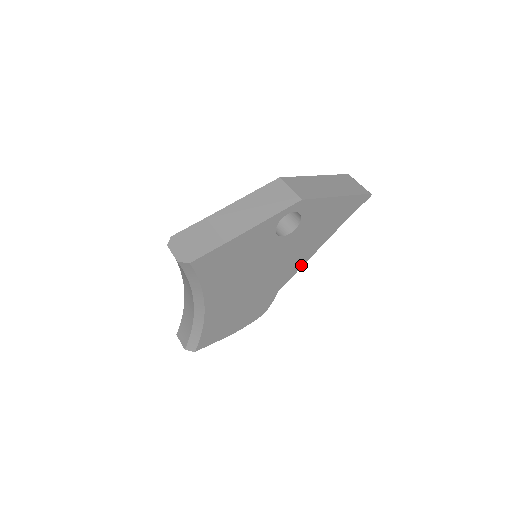
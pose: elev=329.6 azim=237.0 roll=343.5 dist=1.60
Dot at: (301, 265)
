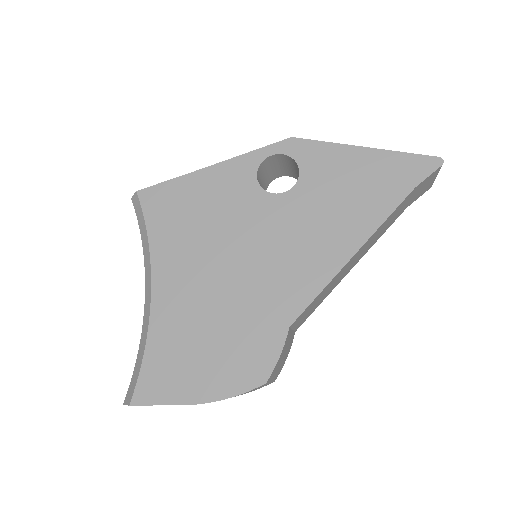
Dot at: (328, 277)
